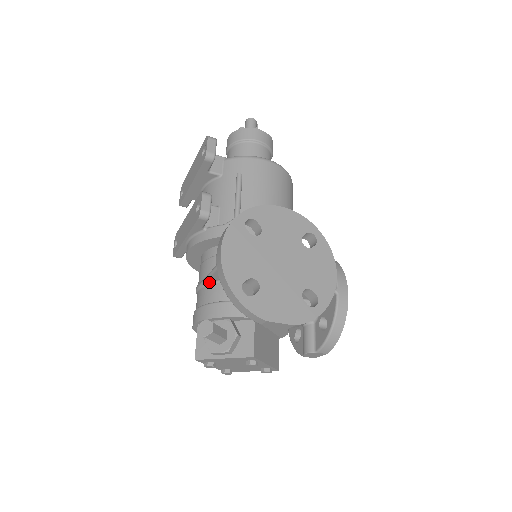
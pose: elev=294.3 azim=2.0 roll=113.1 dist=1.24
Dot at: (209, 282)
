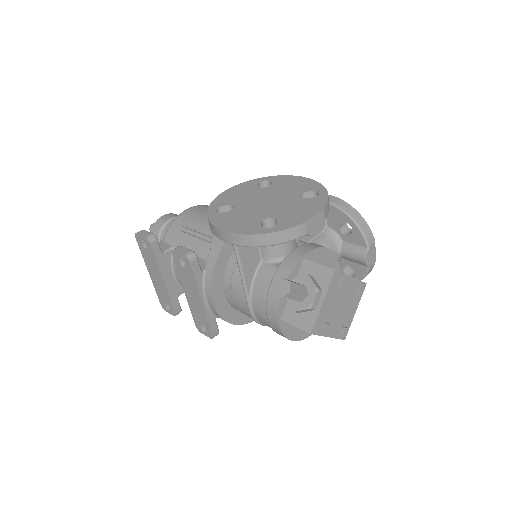
Dot at: (250, 289)
